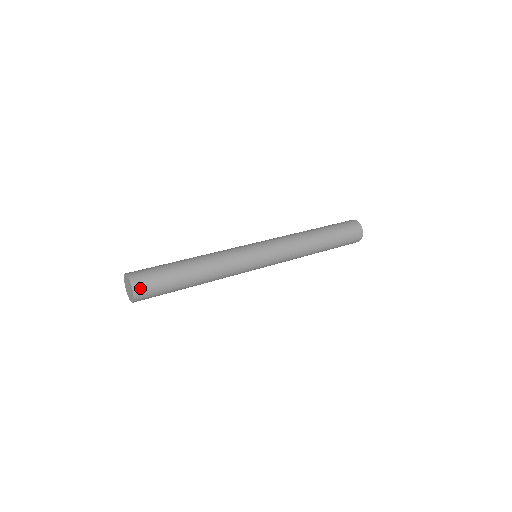
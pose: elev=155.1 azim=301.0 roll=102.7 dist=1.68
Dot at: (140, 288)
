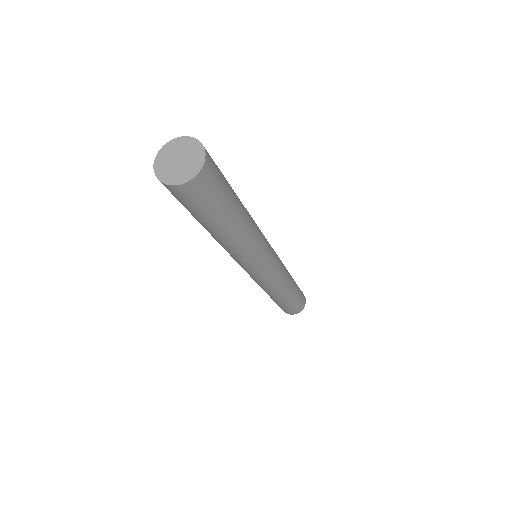
Dot at: (207, 152)
